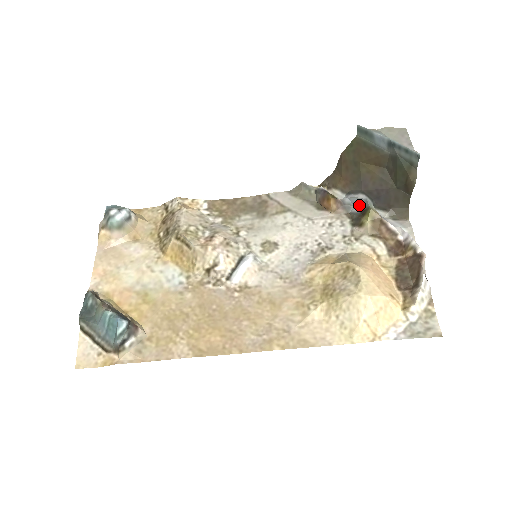
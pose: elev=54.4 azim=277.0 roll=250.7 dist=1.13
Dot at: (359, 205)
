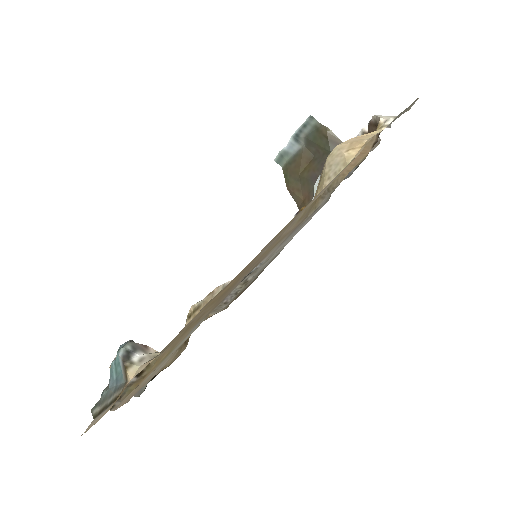
Dot at: occluded
